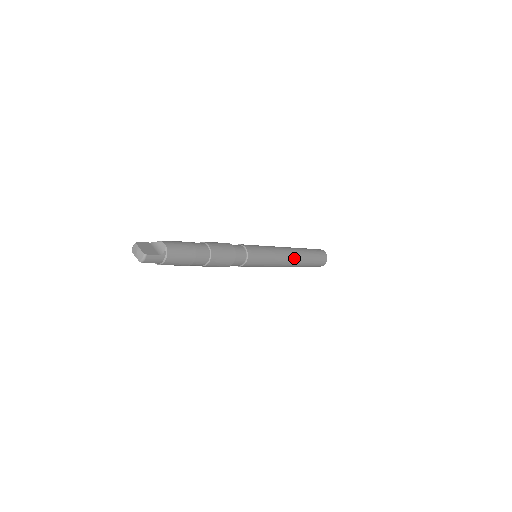
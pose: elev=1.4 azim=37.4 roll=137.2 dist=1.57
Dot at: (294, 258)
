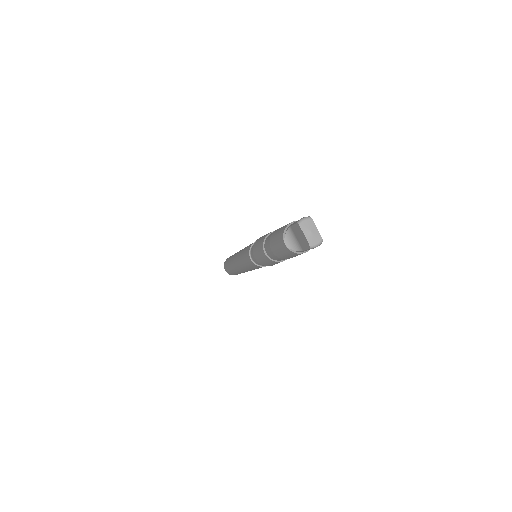
Dot at: occluded
